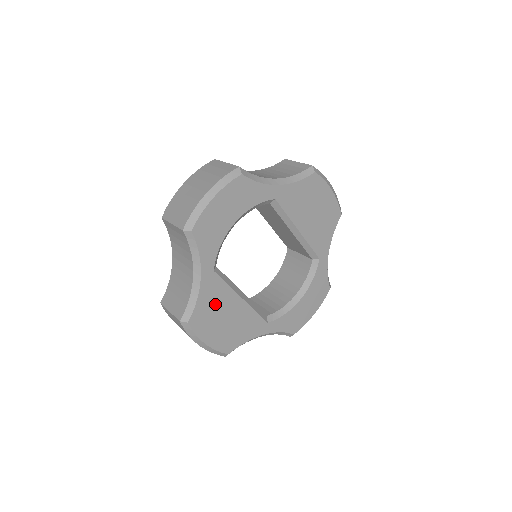
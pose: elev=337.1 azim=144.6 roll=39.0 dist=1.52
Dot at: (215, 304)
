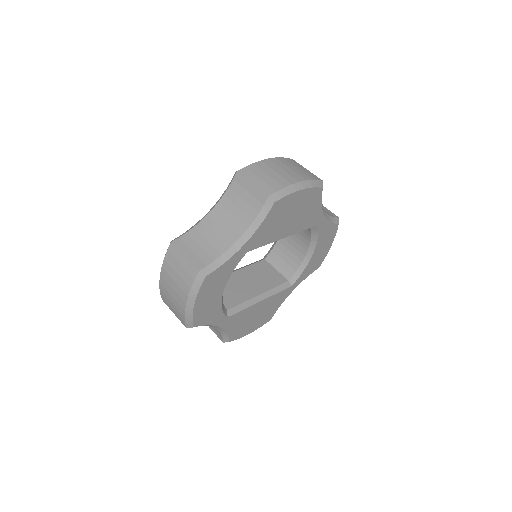
Dot at: (242, 321)
